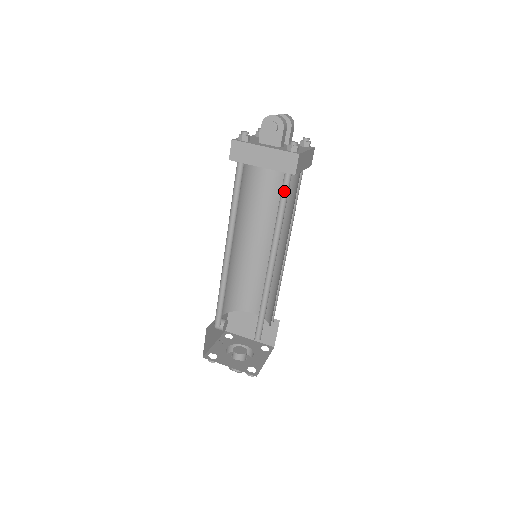
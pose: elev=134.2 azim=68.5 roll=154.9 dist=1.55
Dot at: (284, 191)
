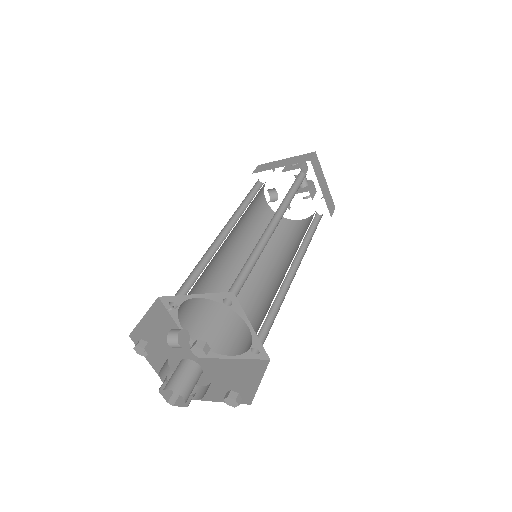
Dot at: (299, 184)
